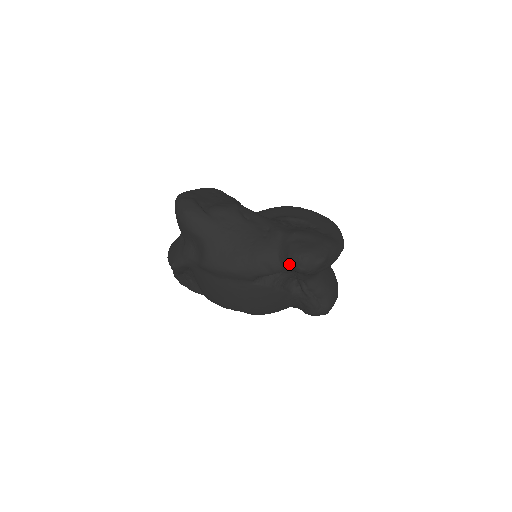
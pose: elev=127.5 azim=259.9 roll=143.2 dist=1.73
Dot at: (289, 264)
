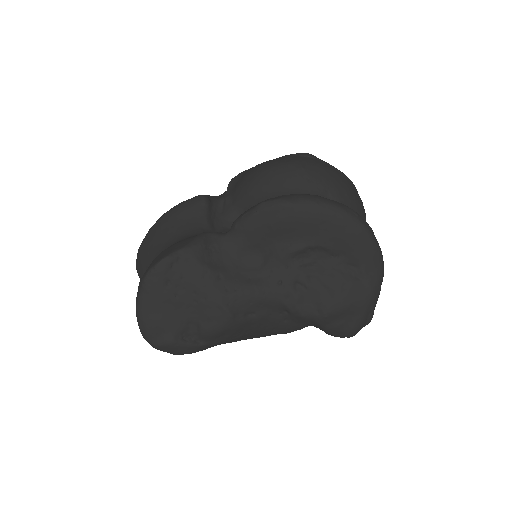
Dot at: occluded
